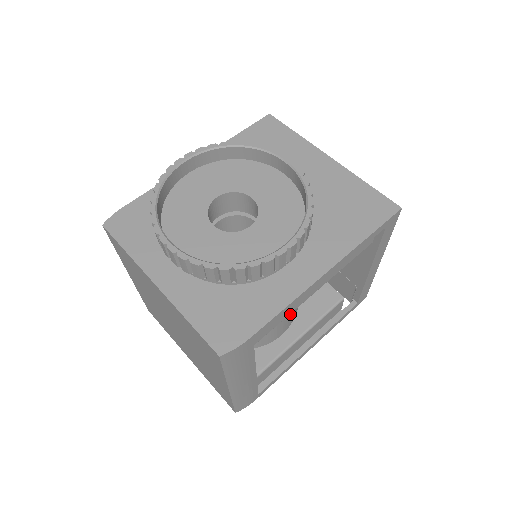
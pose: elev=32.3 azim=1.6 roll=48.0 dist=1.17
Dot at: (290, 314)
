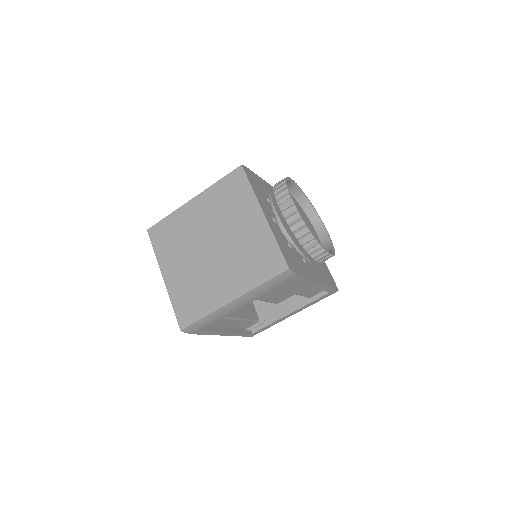
Dot at: occluded
